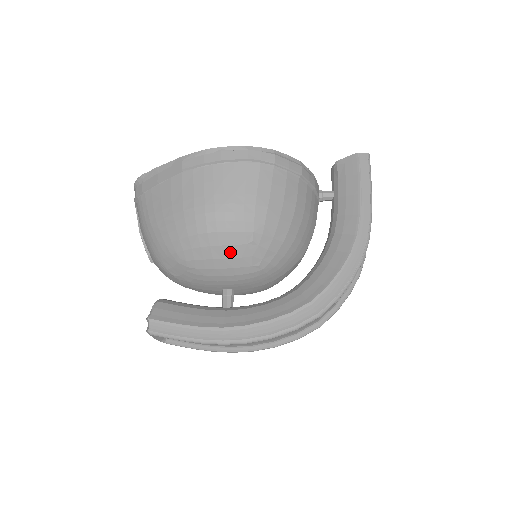
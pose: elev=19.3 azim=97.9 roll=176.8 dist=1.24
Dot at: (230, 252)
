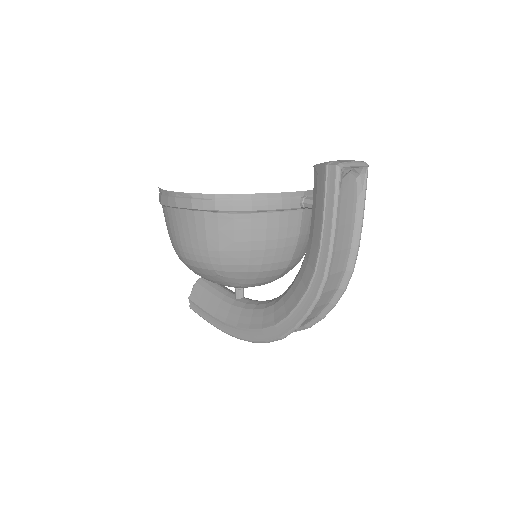
Dot at: (208, 277)
